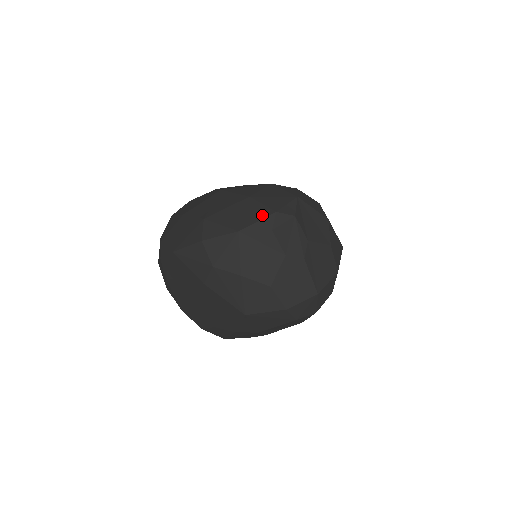
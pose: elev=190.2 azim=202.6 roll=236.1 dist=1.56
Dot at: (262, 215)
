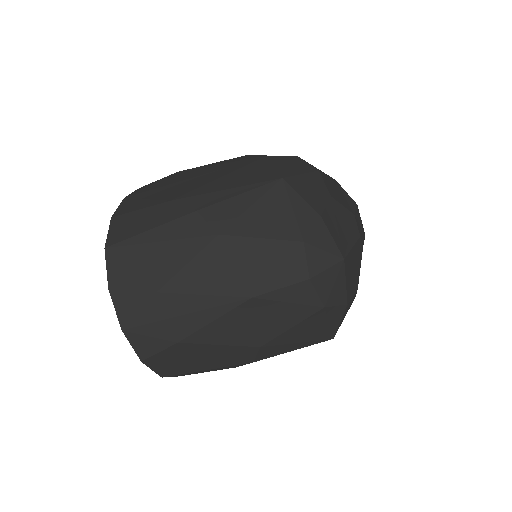
Dot at: occluded
